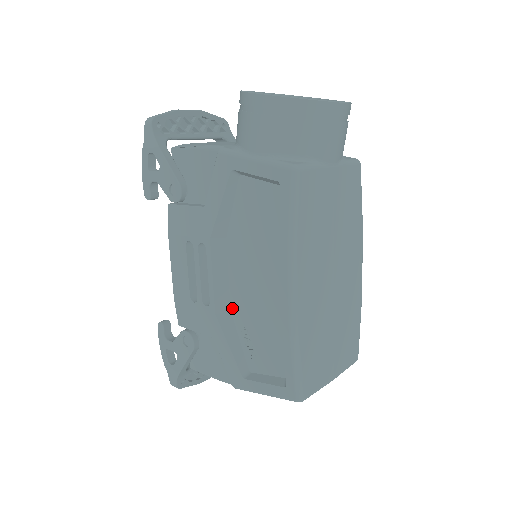
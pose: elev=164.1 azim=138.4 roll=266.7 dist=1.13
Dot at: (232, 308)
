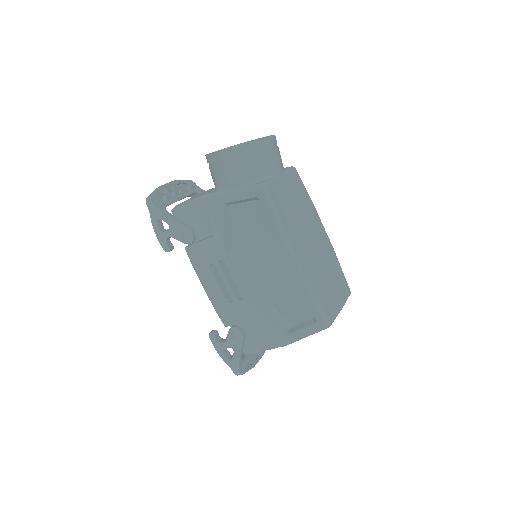
Dot at: (258, 294)
